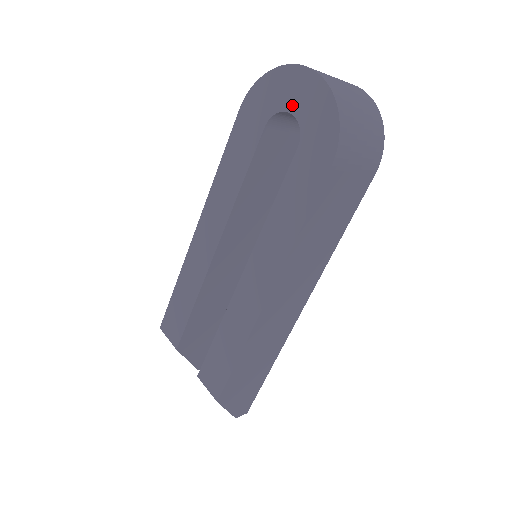
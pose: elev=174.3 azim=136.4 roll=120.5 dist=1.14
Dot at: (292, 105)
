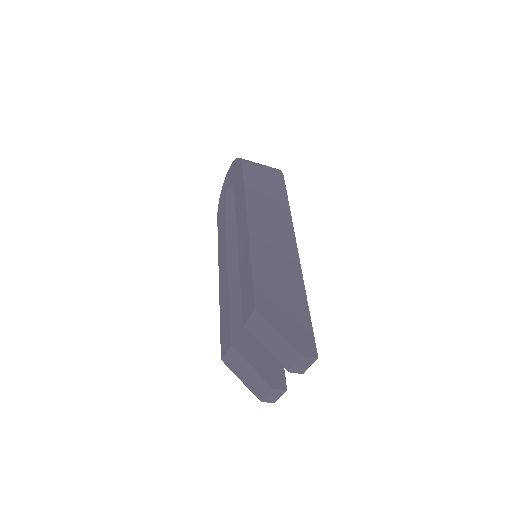
Dot at: (228, 184)
